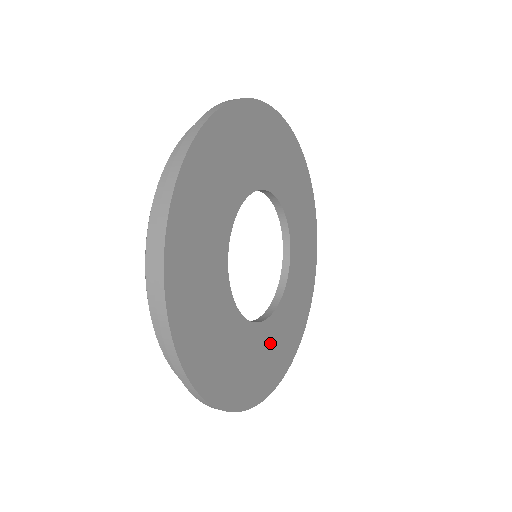
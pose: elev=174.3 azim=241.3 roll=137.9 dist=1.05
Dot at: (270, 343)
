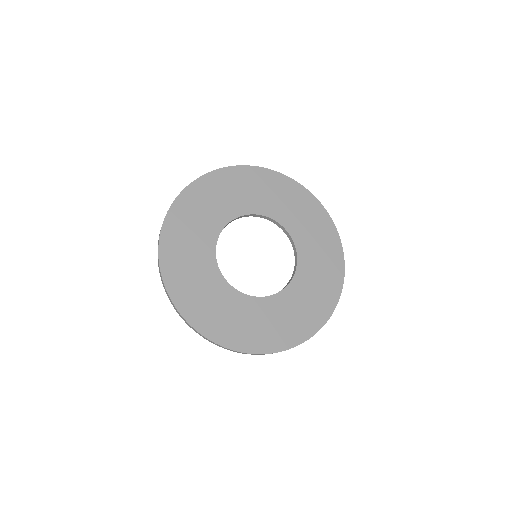
Dot at: (248, 315)
